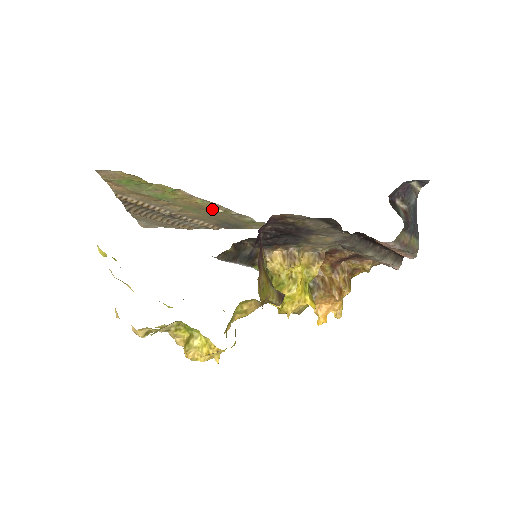
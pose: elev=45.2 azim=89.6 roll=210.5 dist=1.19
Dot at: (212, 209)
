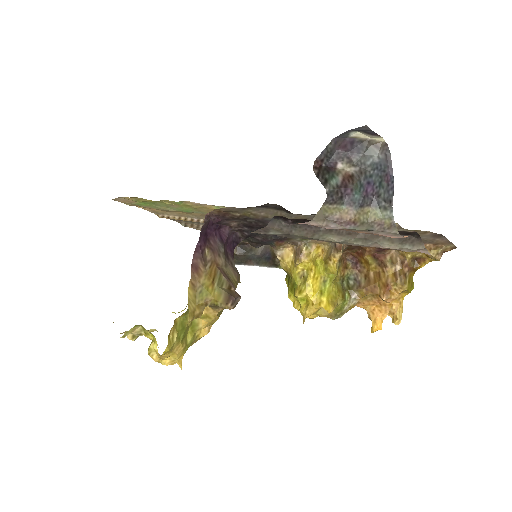
Dot at: occluded
